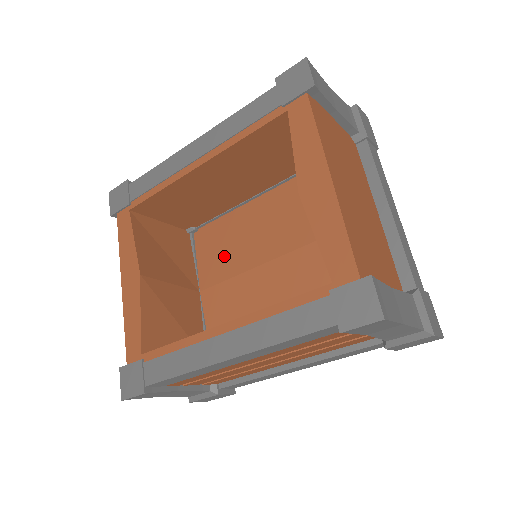
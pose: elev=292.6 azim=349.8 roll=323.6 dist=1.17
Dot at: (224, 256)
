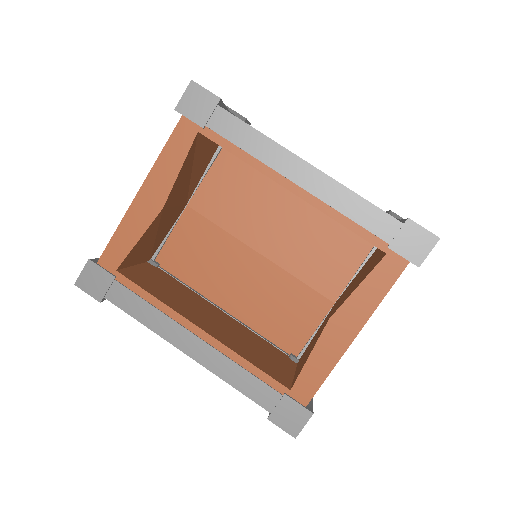
Dot at: (230, 204)
